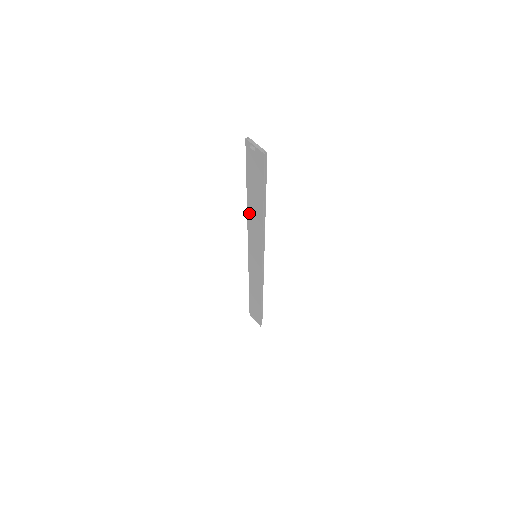
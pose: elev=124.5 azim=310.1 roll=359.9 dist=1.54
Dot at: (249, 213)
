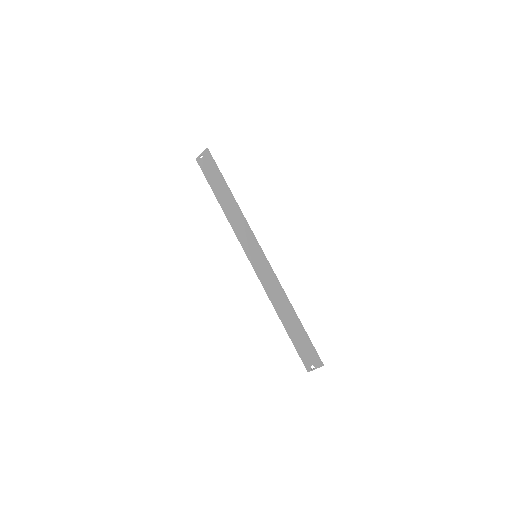
Dot at: (227, 215)
